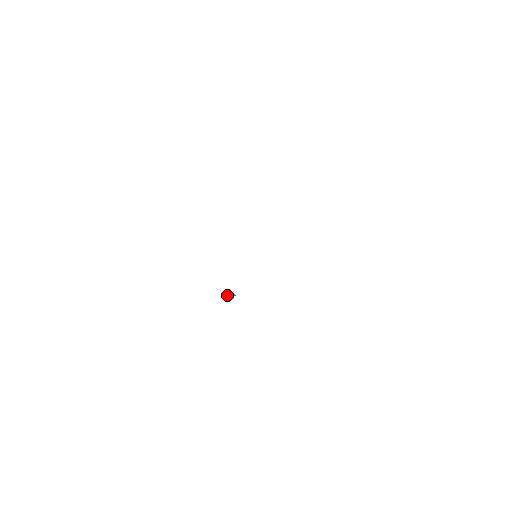
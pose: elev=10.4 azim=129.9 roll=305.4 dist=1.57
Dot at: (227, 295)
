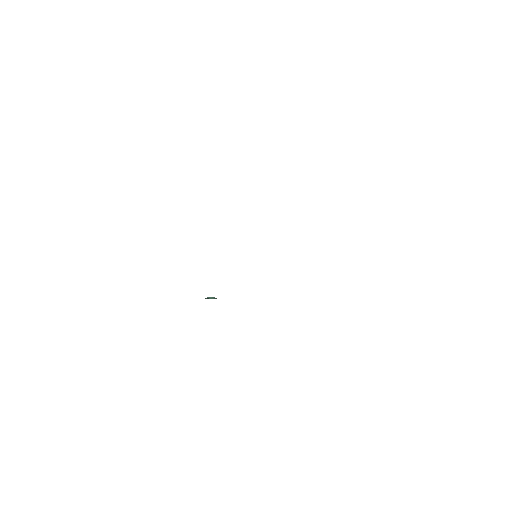
Dot at: (210, 297)
